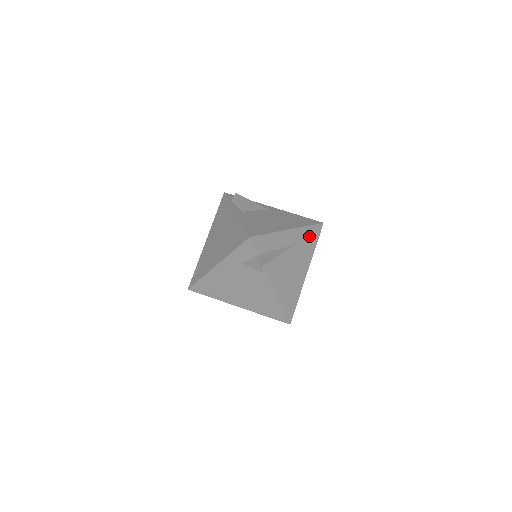
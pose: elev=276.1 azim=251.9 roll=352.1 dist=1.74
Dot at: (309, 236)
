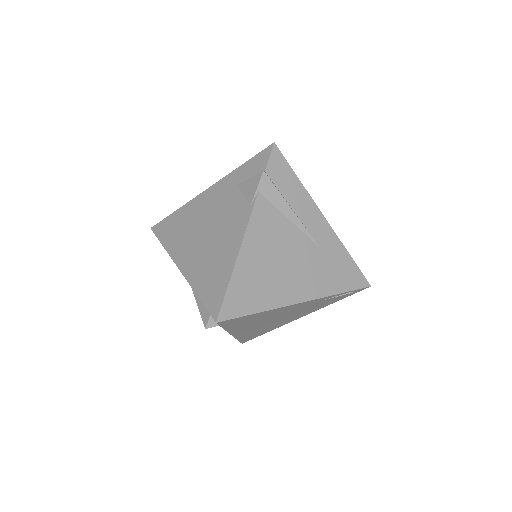
Dot at: (341, 267)
